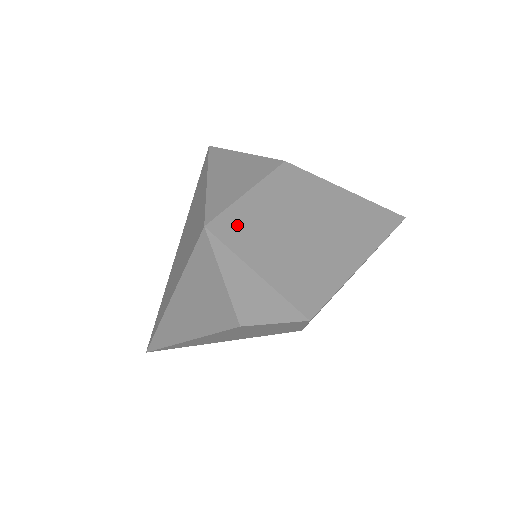
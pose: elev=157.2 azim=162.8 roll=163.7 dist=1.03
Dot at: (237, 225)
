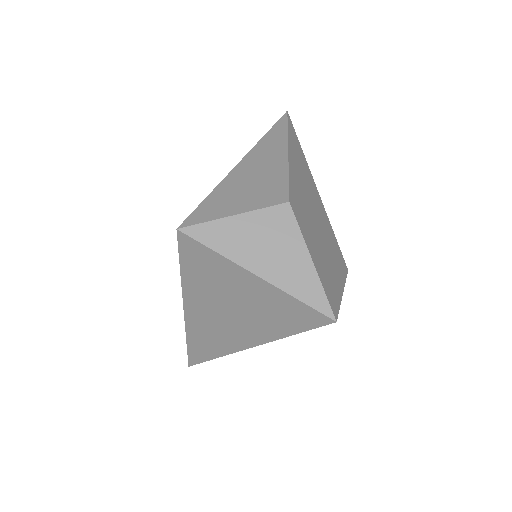
Dot at: (329, 291)
